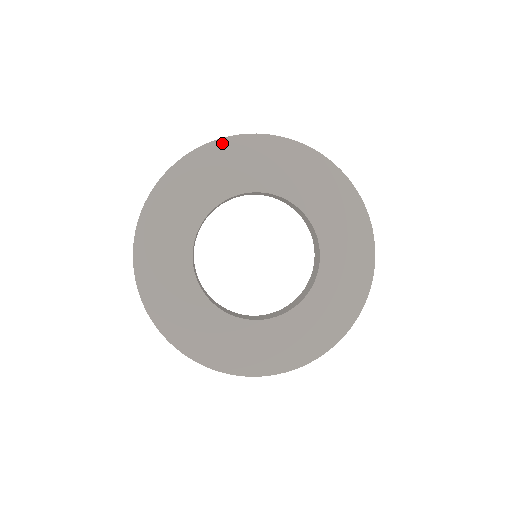
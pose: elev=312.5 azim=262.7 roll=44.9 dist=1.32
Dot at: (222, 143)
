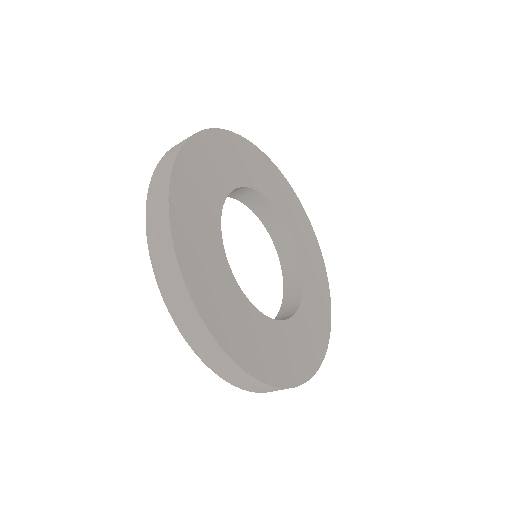
Dot at: (211, 134)
